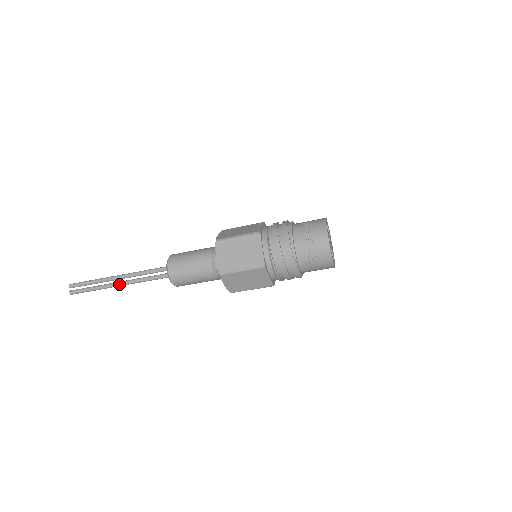
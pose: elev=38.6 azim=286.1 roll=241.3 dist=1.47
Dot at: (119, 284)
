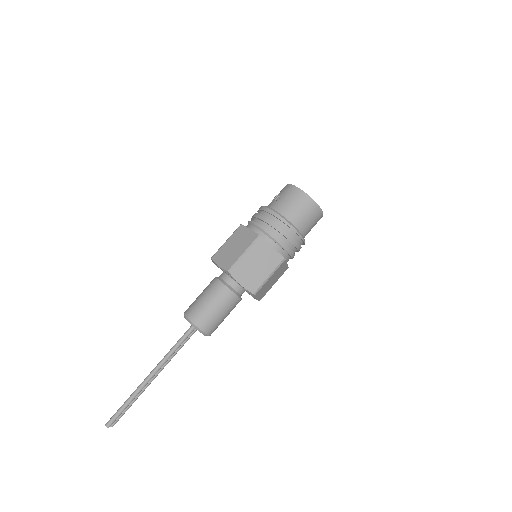
Dot at: (149, 374)
